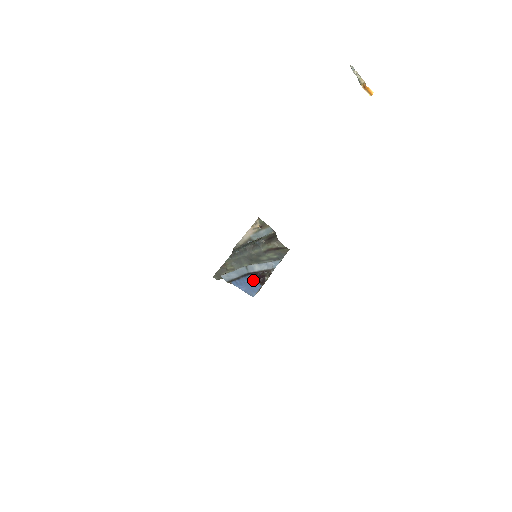
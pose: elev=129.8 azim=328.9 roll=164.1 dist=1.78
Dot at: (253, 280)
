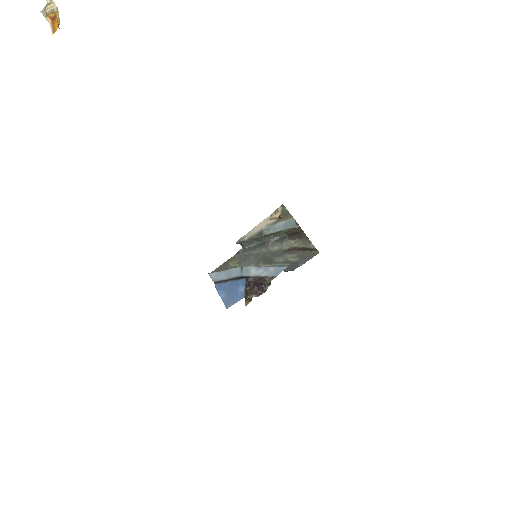
Dot at: (239, 287)
